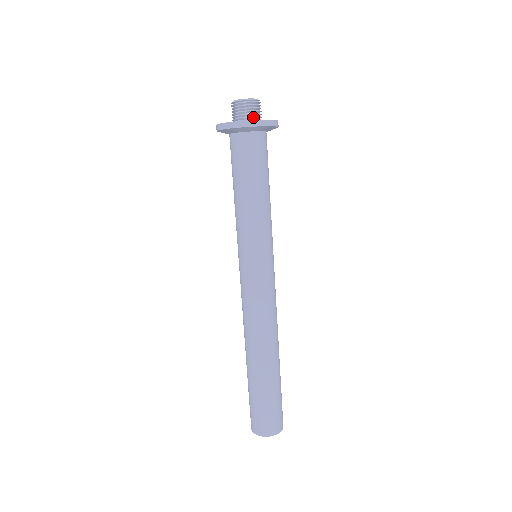
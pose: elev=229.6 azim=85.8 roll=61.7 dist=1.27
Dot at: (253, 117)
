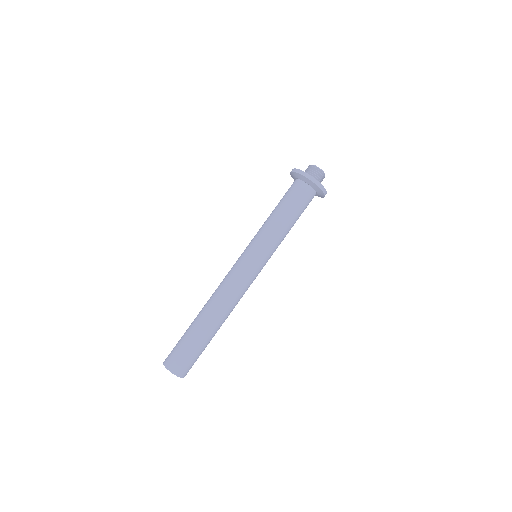
Dot at: occluded
